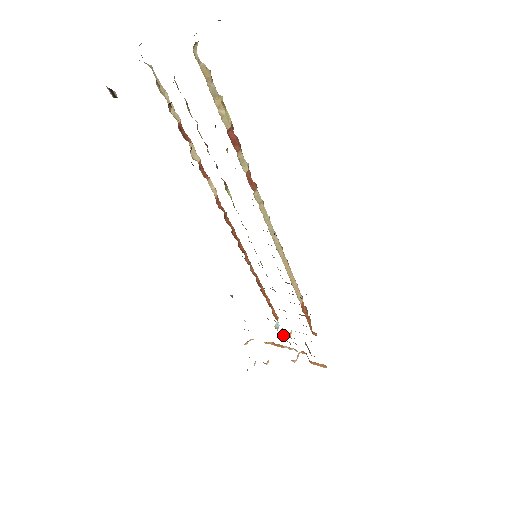
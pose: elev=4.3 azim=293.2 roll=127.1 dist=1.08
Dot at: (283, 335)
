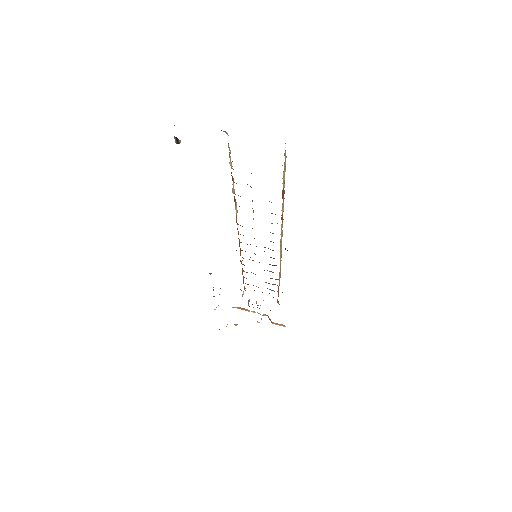
Dot at: occluded
